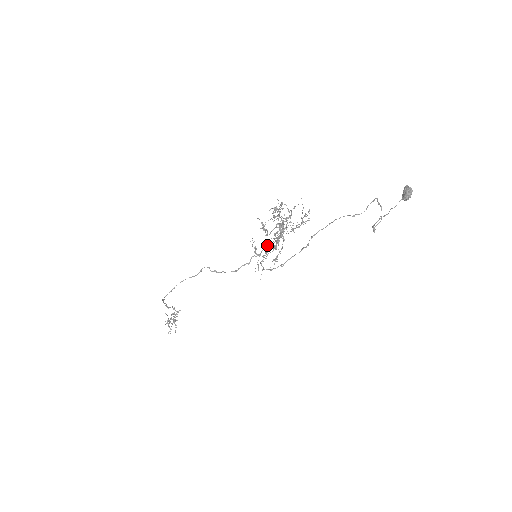
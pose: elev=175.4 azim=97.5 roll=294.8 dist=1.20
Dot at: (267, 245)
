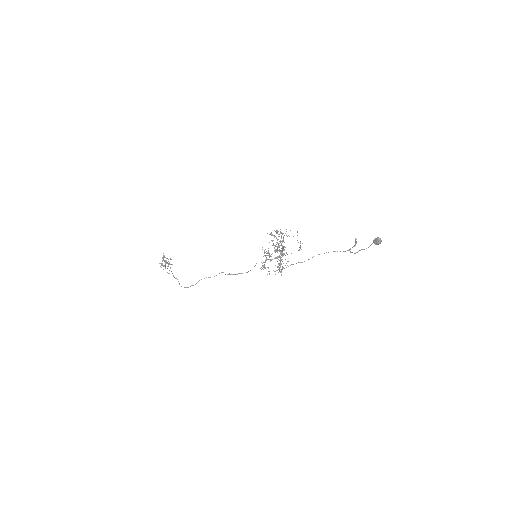
Dot at: (270, 260)
